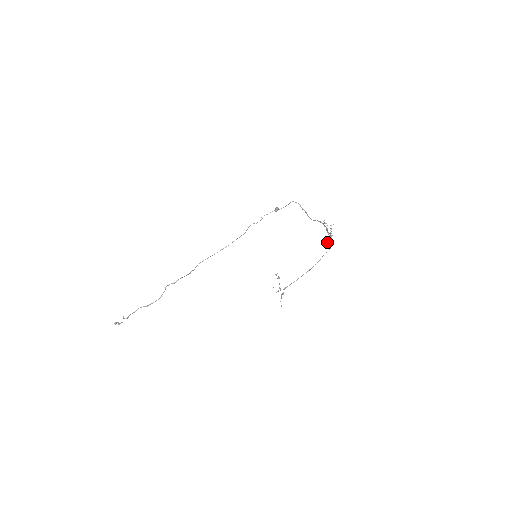
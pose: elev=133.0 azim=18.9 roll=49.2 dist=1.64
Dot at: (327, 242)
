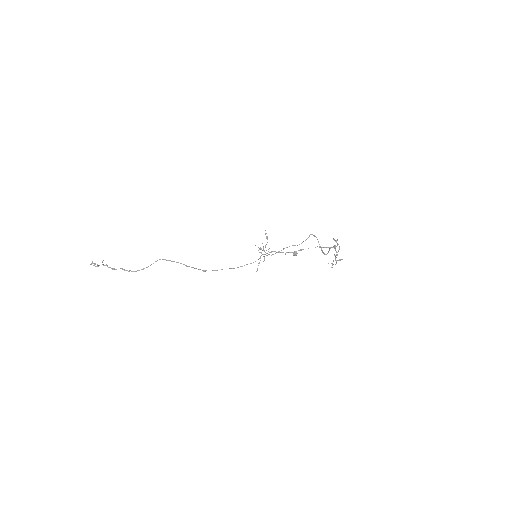
Dot at: occluded
